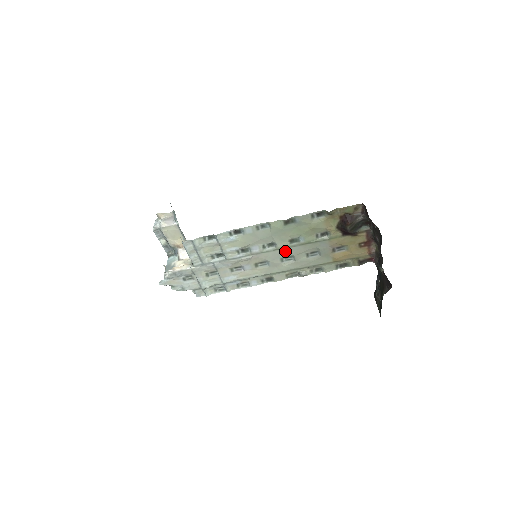
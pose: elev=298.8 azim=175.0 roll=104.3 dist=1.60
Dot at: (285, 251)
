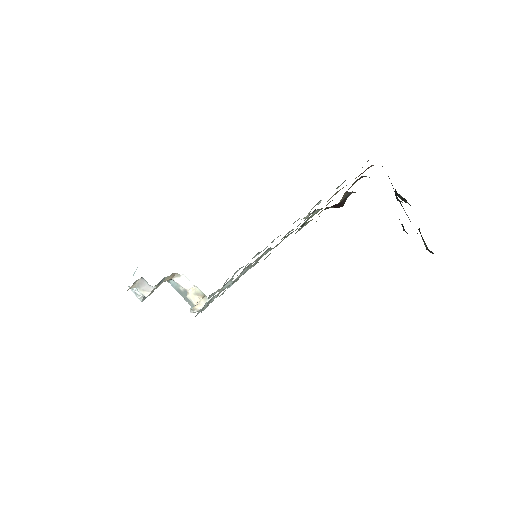
Dot at: occluded
